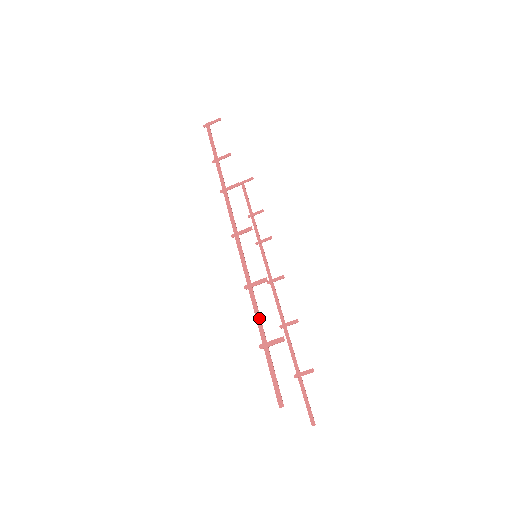
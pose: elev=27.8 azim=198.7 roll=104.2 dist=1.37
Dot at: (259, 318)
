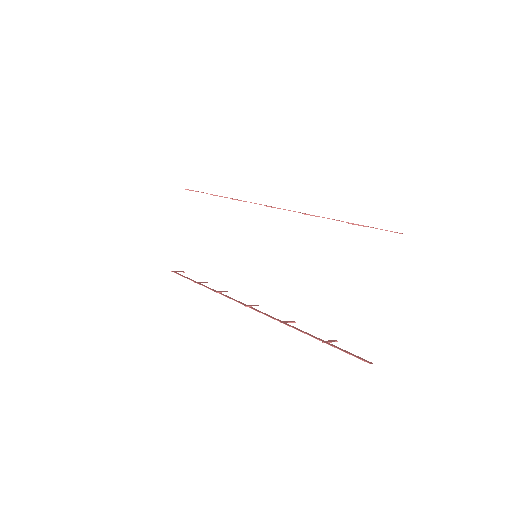
Dot at: (333, 219)
